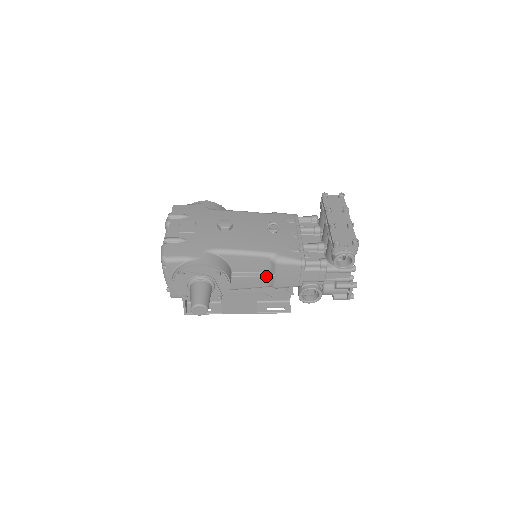
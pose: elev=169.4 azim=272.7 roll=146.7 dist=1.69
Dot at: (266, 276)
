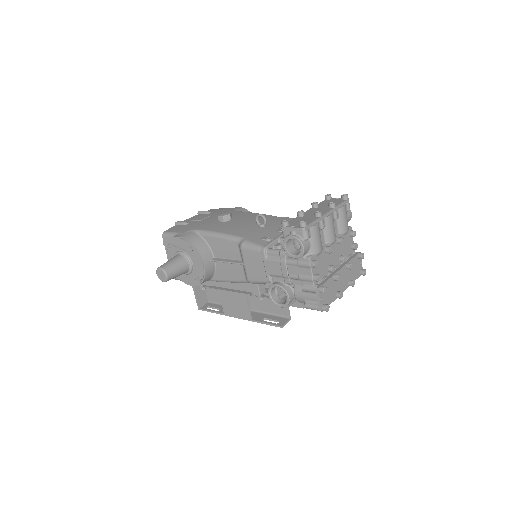
Dot at: (236, 263)
